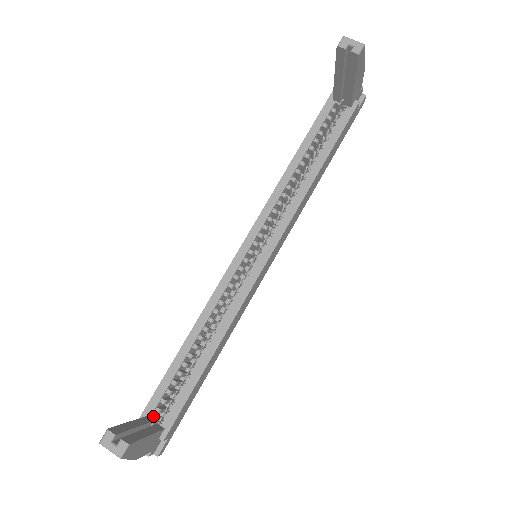
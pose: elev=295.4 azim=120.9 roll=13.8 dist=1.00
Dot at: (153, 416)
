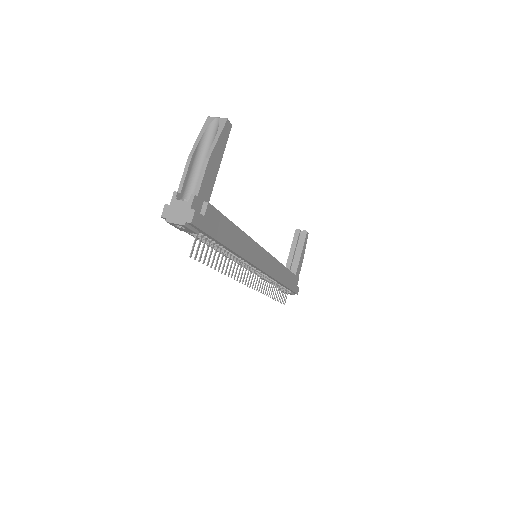
Dot at: occluded
